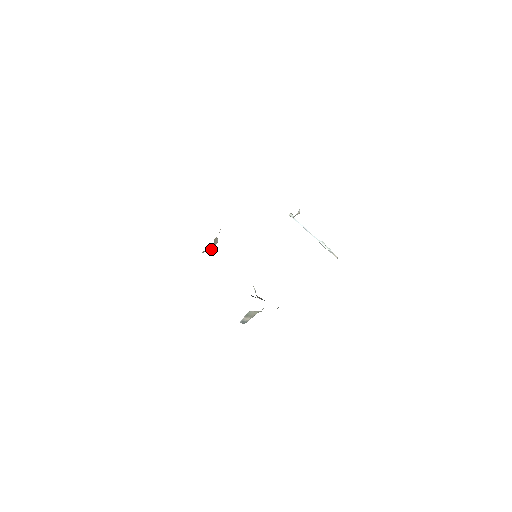
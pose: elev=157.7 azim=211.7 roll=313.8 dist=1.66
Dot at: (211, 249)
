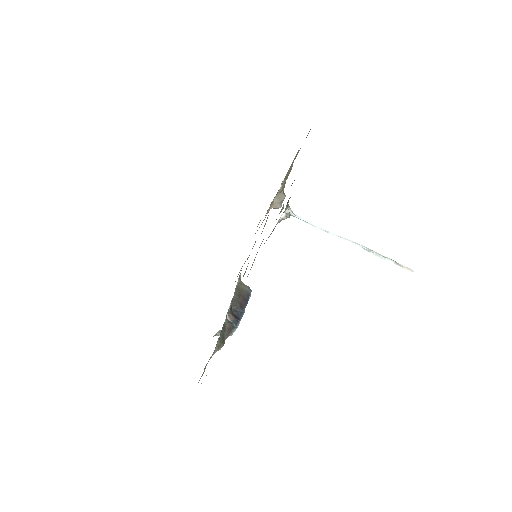
Dot at: (274, 207)
